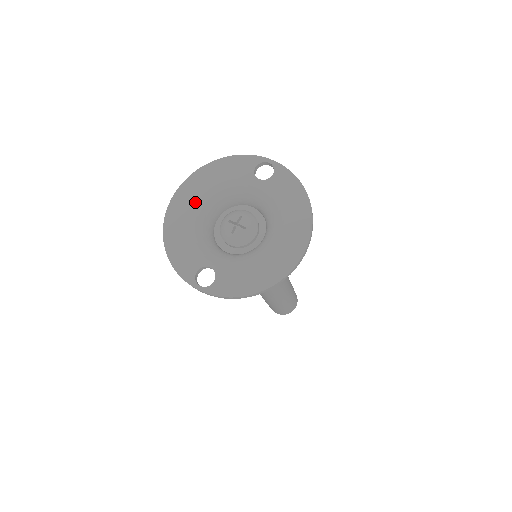
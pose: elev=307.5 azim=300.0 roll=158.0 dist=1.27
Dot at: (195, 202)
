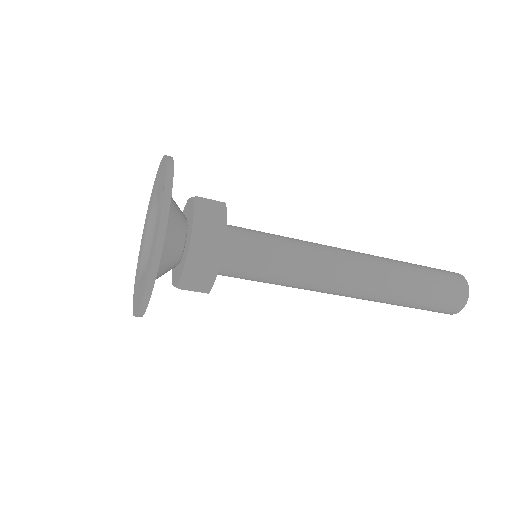
Dot at: (155, 191)
